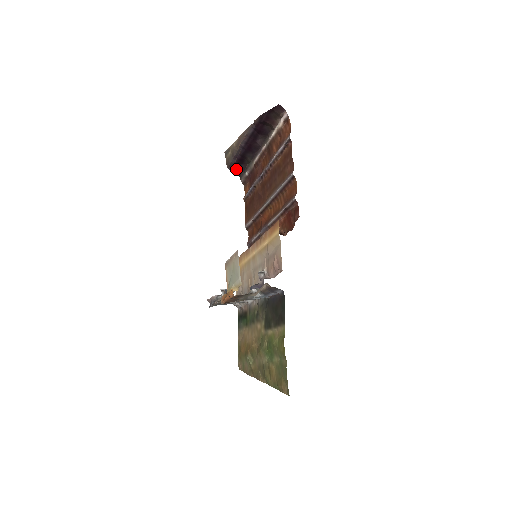
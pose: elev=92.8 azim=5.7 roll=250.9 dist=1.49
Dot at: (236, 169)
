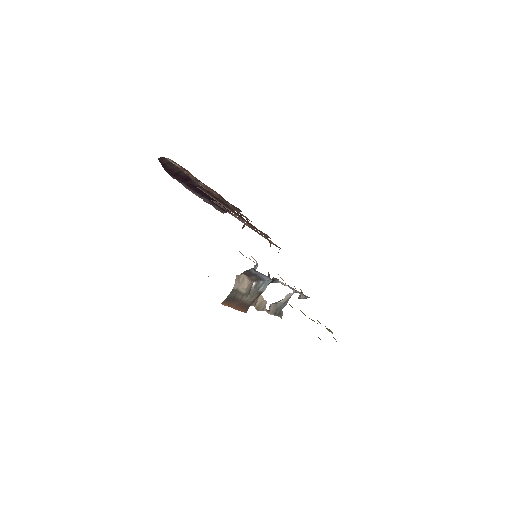
Dot at: occluded
